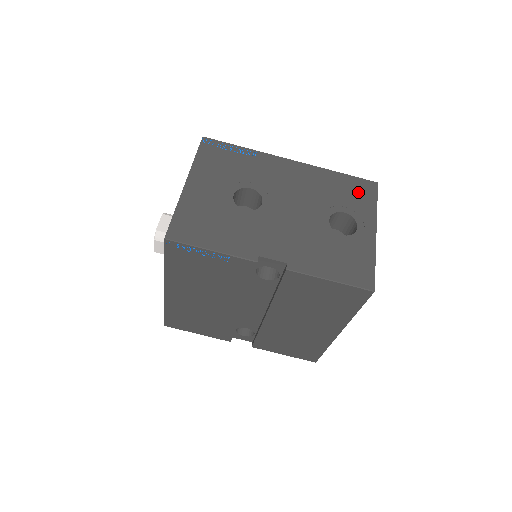
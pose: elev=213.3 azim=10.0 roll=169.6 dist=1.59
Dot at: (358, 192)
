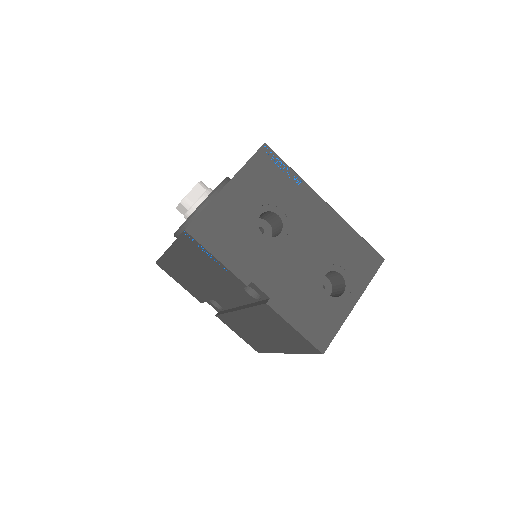
Dot at: (363, 261)
